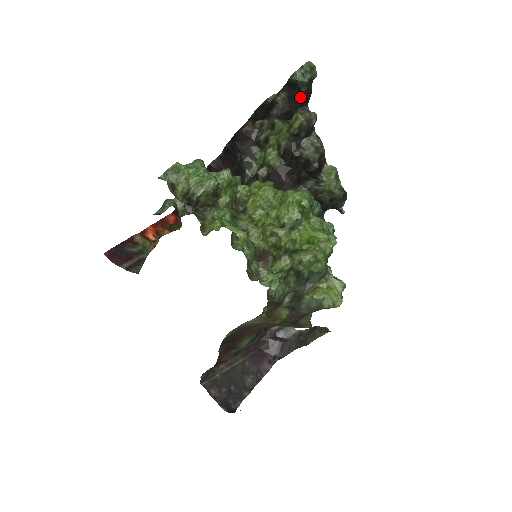
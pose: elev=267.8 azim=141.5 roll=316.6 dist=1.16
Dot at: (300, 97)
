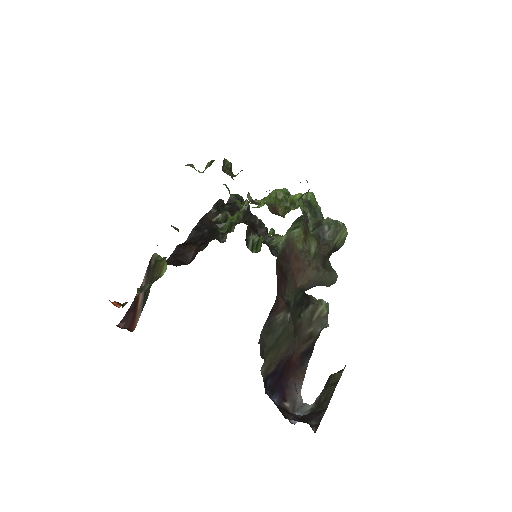
Dot at: occluded
